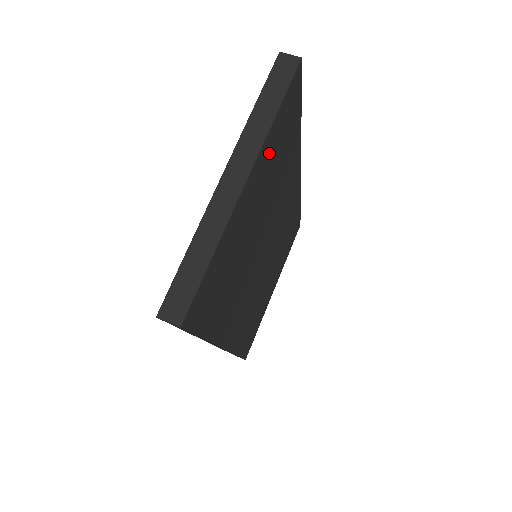
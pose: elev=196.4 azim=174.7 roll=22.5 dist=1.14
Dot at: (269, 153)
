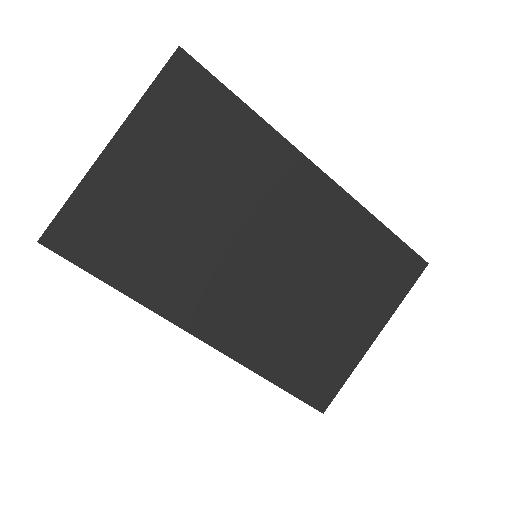
Dot at: (158, 127)
